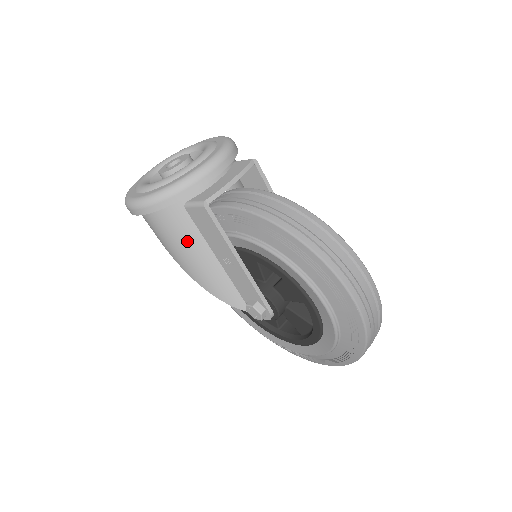
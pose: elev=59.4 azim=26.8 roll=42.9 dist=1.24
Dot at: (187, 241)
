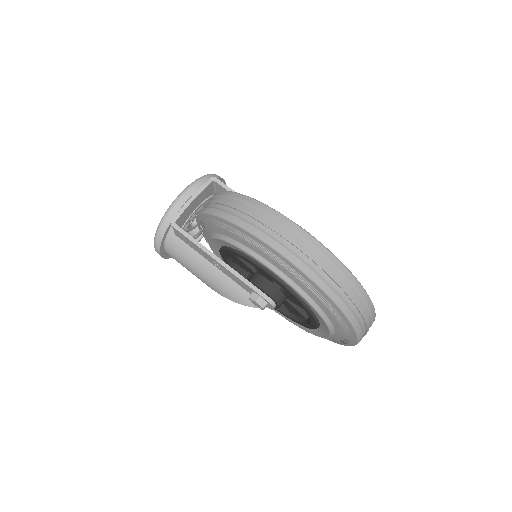
Dot at: (192, 261)
